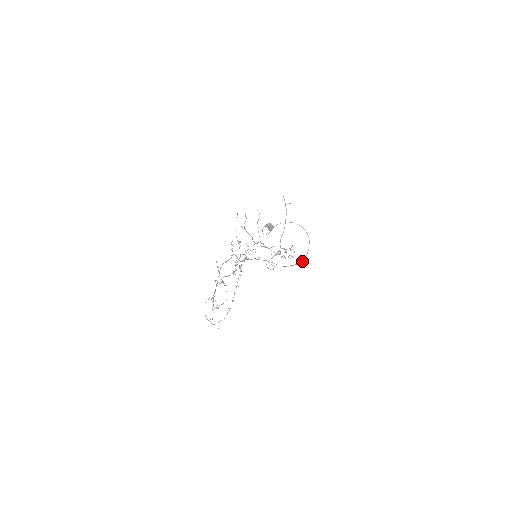
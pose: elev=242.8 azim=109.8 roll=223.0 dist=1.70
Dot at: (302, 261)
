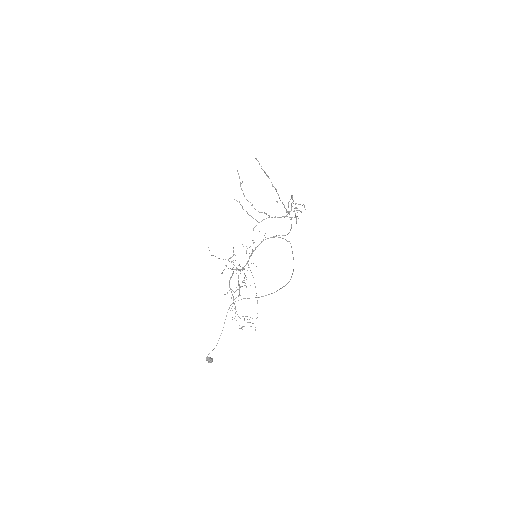
Dot at: (291, 276)
